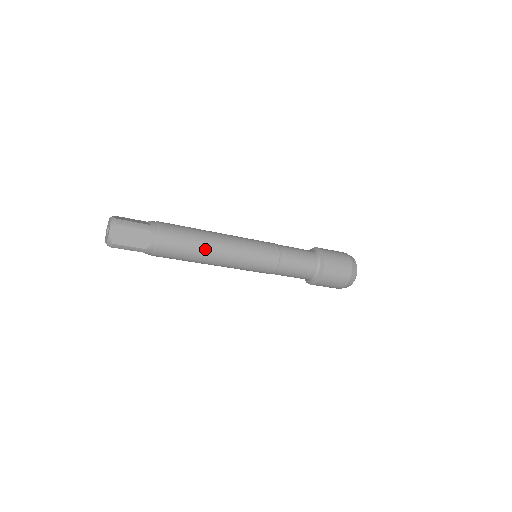
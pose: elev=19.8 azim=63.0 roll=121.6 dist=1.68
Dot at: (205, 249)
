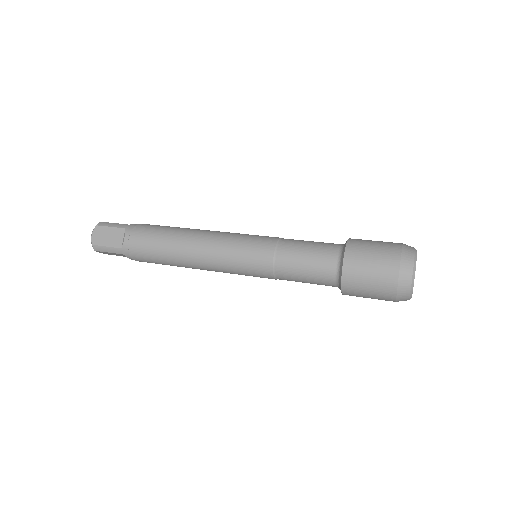
Dot at: (178, 243)
